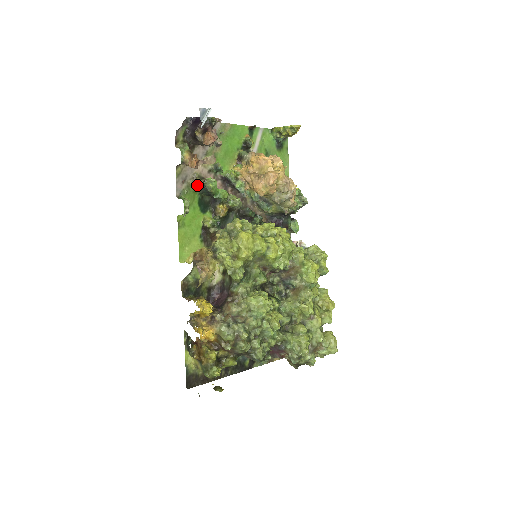
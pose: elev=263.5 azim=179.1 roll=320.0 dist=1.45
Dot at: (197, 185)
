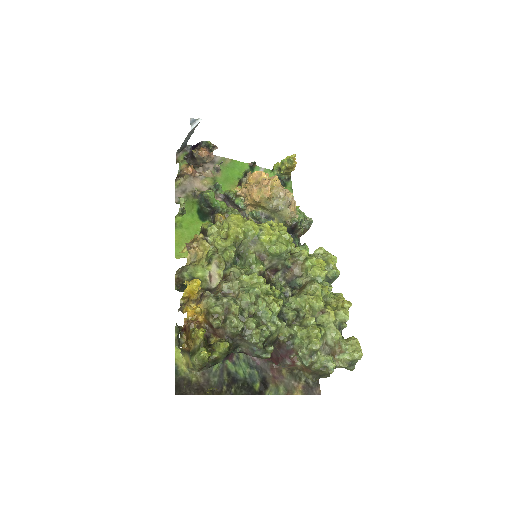
Dot at: (196, 196)
